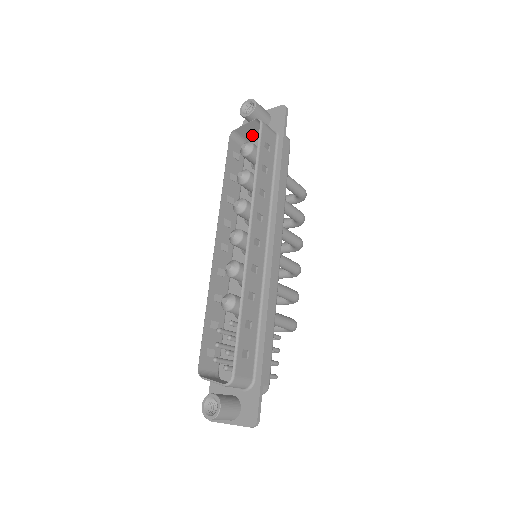
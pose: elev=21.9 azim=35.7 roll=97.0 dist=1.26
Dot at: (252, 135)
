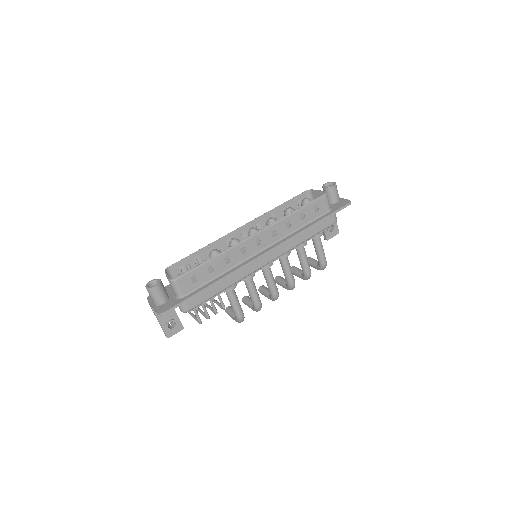
Dot at: occluded
